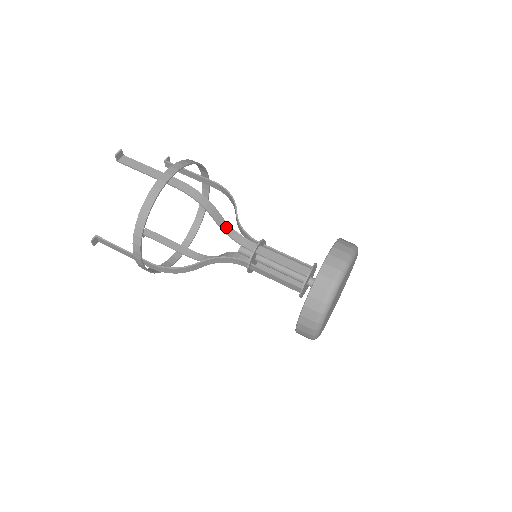
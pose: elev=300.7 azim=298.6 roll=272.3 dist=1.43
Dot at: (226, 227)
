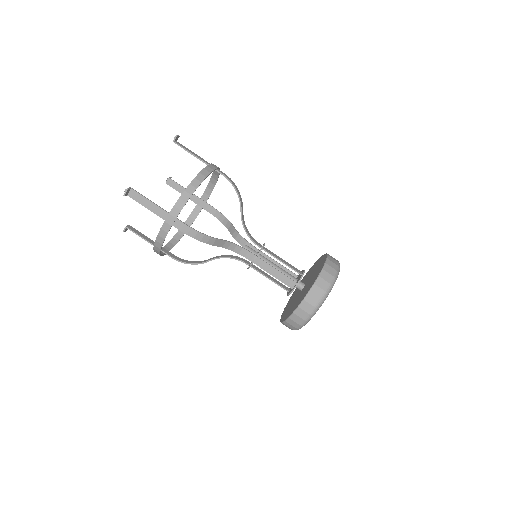
Dot at: (228, 245)
